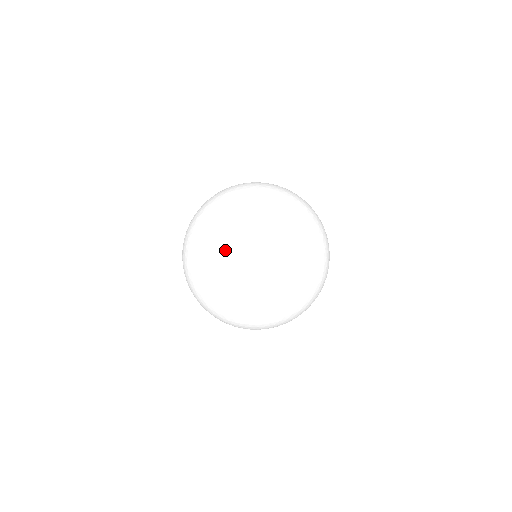
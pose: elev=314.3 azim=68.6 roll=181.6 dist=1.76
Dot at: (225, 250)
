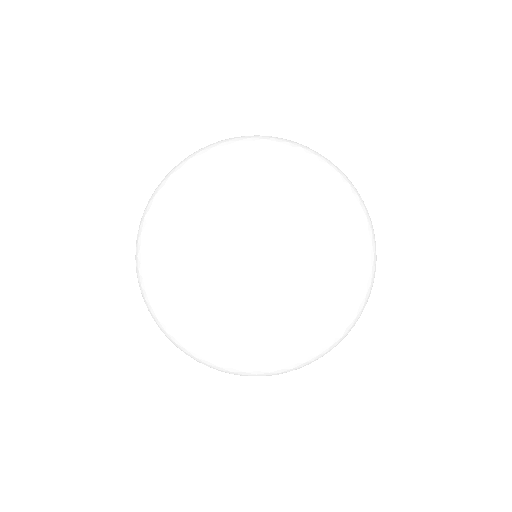
Dot at: occluded
